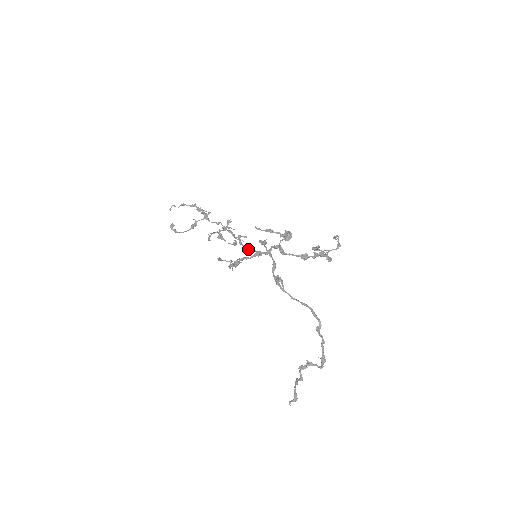
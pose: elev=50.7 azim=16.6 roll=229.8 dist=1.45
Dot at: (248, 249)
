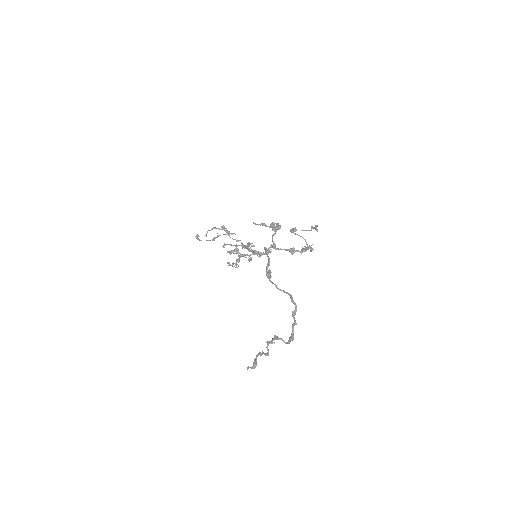
Dot at: (250, 250)
